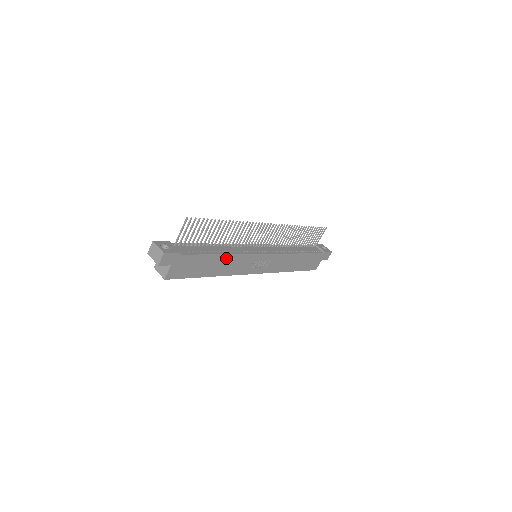
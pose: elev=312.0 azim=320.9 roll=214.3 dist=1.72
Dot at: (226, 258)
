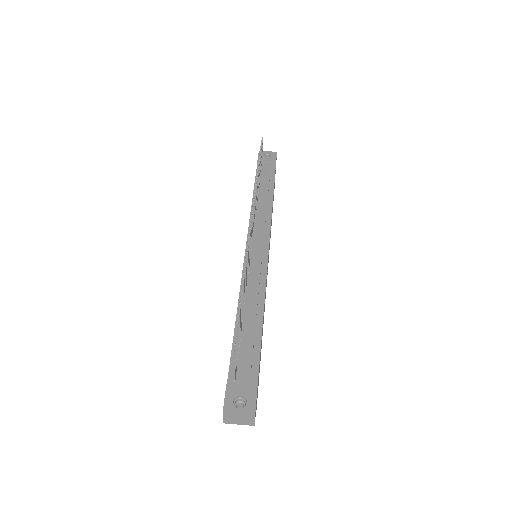
Dot at: occluded
